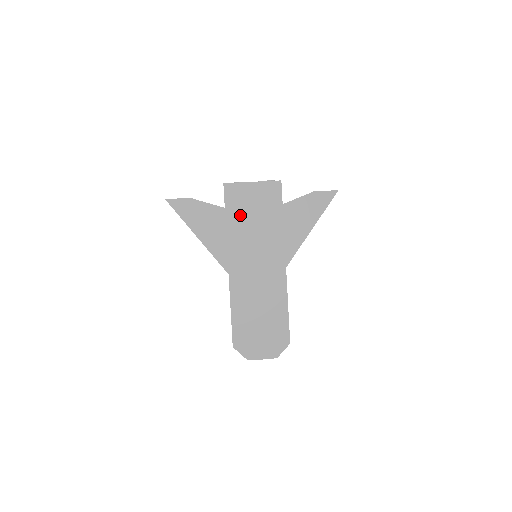
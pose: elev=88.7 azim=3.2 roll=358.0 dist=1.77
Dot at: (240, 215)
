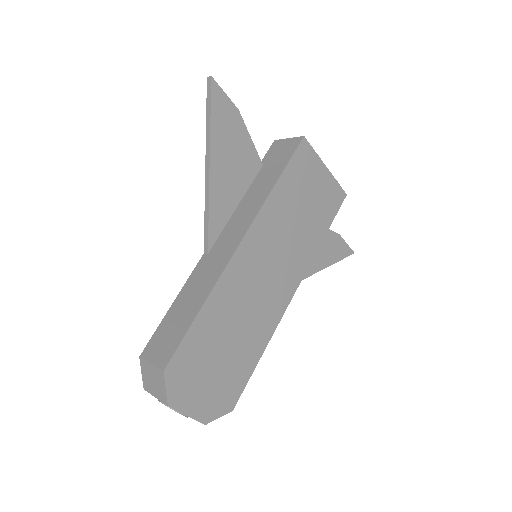
Dot at: (294, 191)
